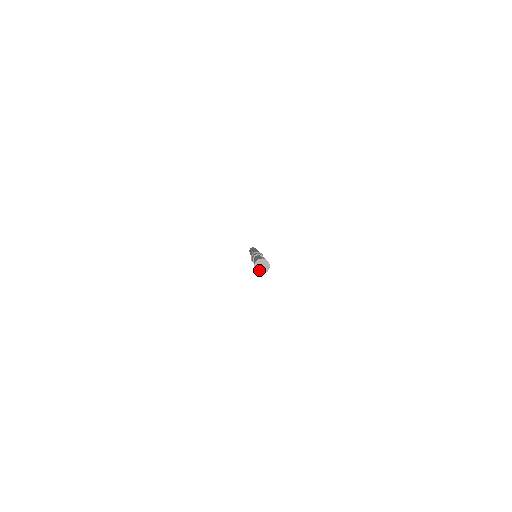
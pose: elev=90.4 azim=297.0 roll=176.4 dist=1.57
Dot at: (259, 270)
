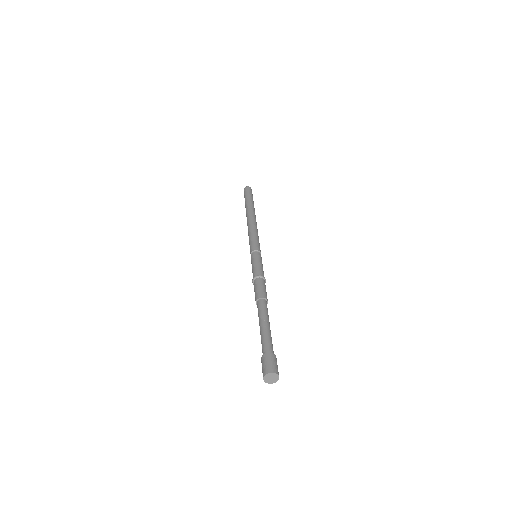
Dot at: (272, 382)
